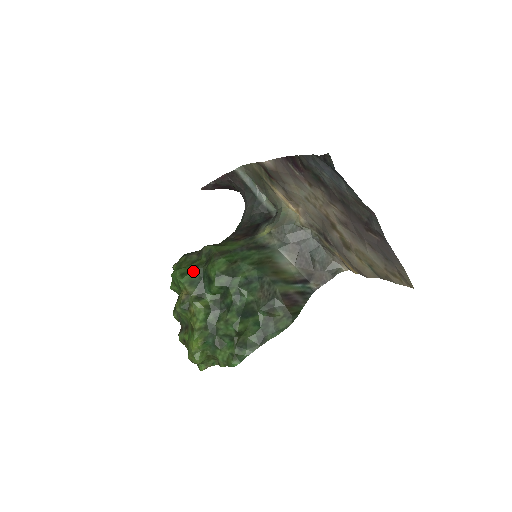
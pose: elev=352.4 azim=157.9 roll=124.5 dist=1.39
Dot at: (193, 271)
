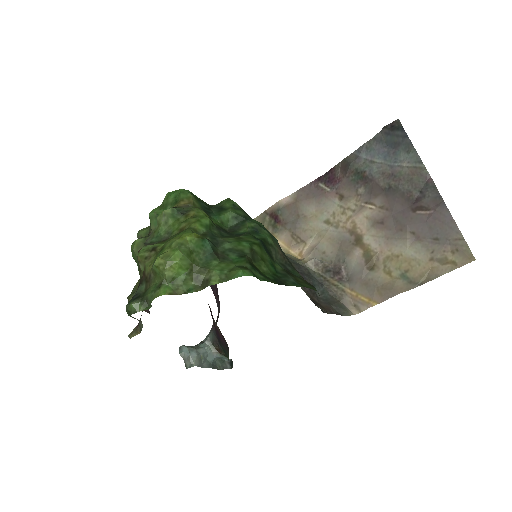
Dot at: (200, 199)
